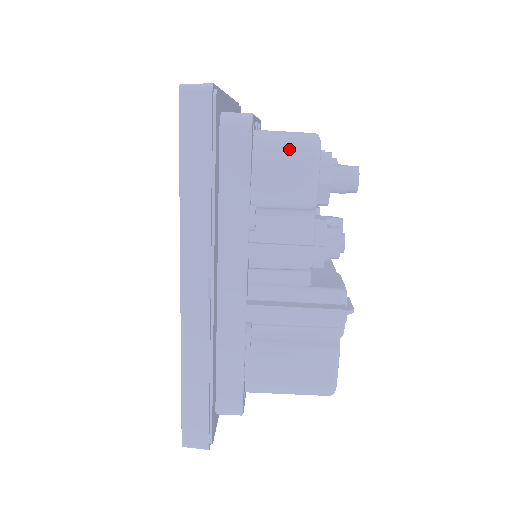
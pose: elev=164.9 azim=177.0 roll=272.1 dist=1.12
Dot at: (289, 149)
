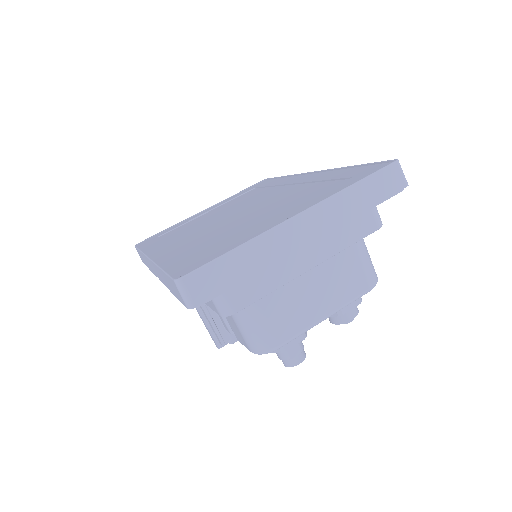
Dot at: (245, 333)
